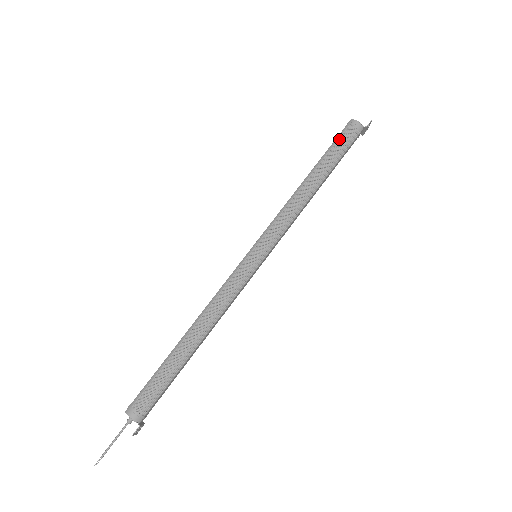
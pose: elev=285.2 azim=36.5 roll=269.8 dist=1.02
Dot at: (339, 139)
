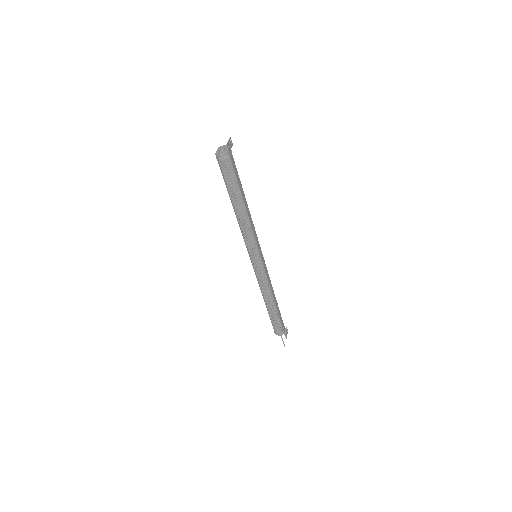
Dot at: (224, 175)
